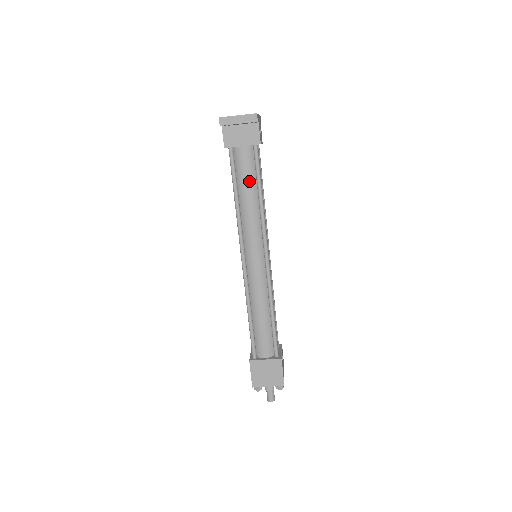
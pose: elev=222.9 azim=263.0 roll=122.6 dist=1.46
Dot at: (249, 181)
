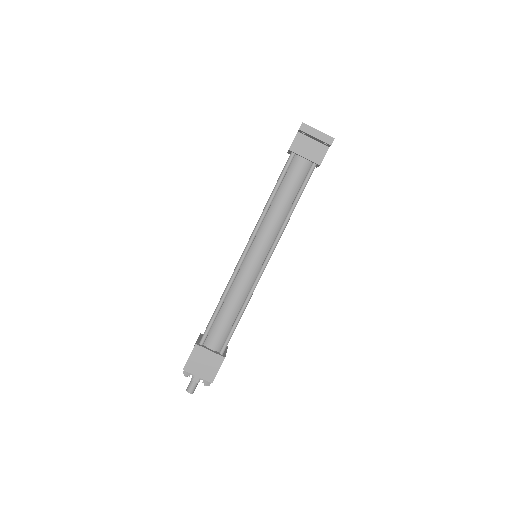
Dot at: (292, 189)
